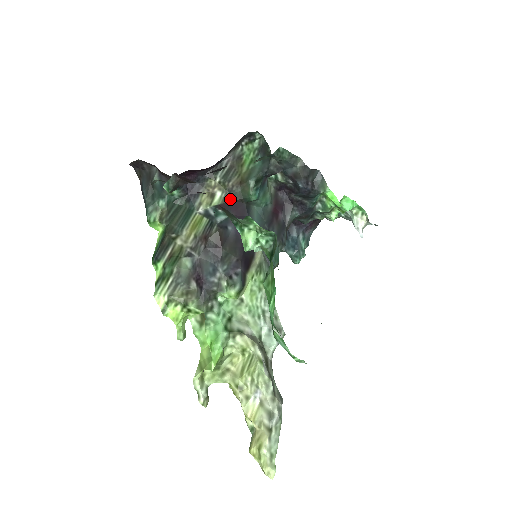
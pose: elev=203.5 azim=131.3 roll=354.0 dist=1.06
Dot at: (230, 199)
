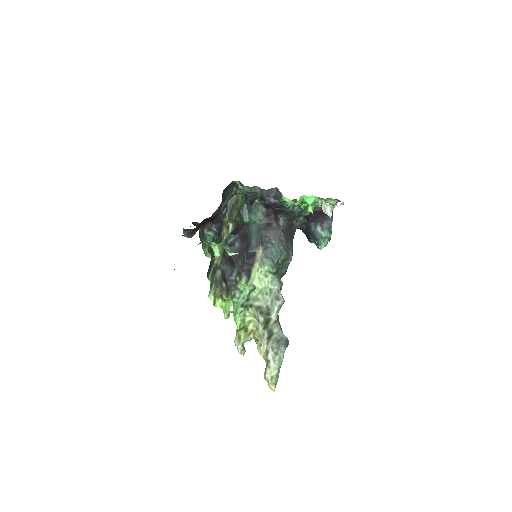
Dot at: (237, 226)
